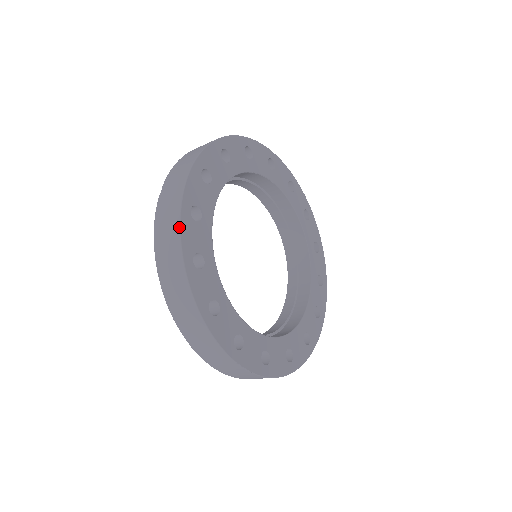
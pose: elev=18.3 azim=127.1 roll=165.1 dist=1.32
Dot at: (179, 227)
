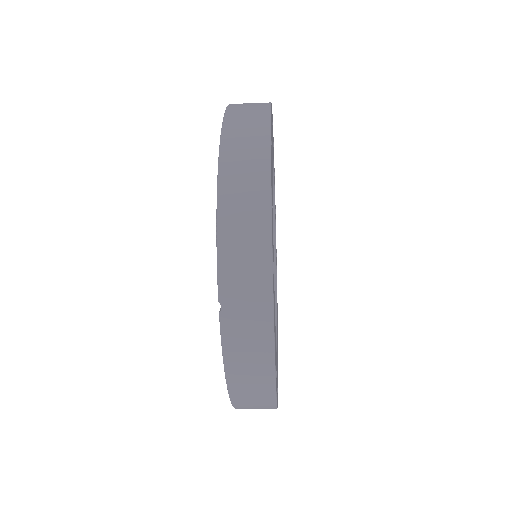
Dot at: (274, 367)
